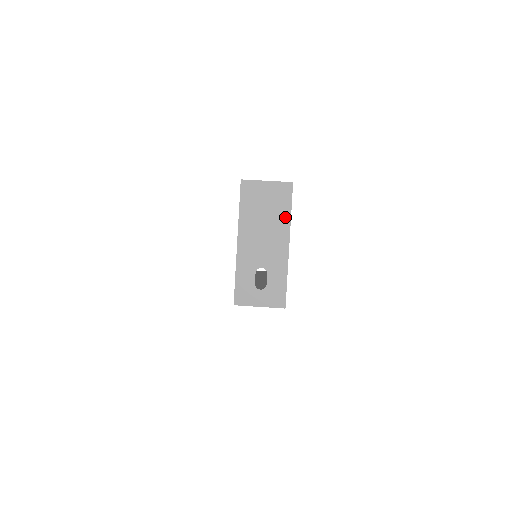
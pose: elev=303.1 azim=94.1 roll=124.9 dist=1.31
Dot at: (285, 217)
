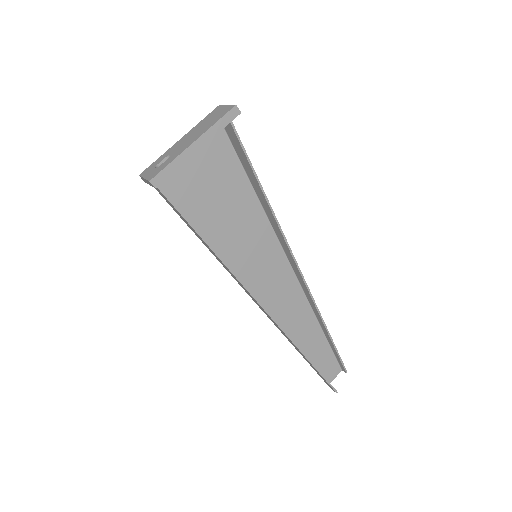
Dot at: (211, 125)
